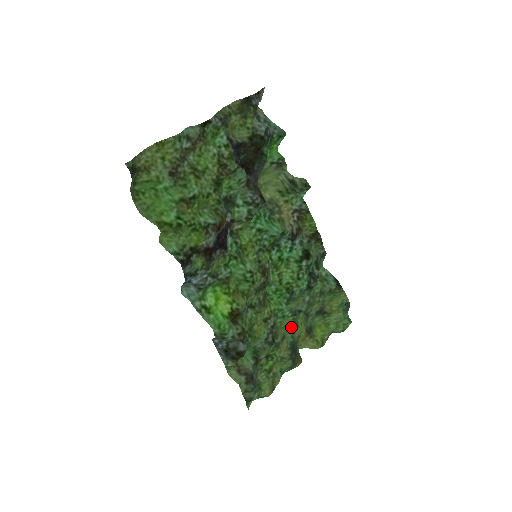
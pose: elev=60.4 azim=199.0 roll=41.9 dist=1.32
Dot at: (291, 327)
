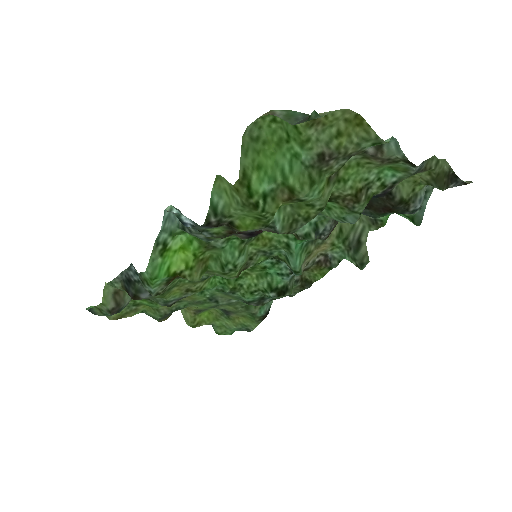
Dot at: (195, 302)
